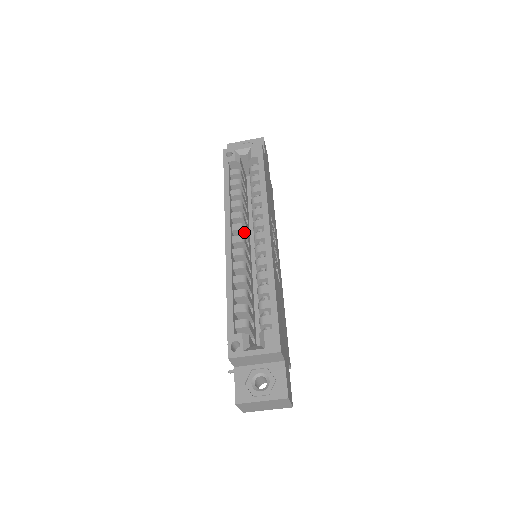
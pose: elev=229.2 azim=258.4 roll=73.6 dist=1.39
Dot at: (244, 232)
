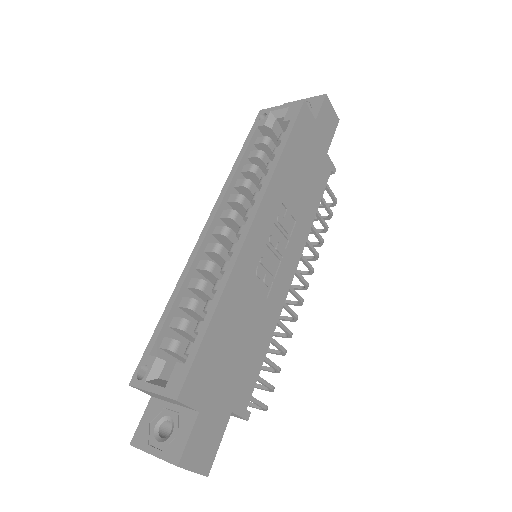
Dot at: (235, 222)
